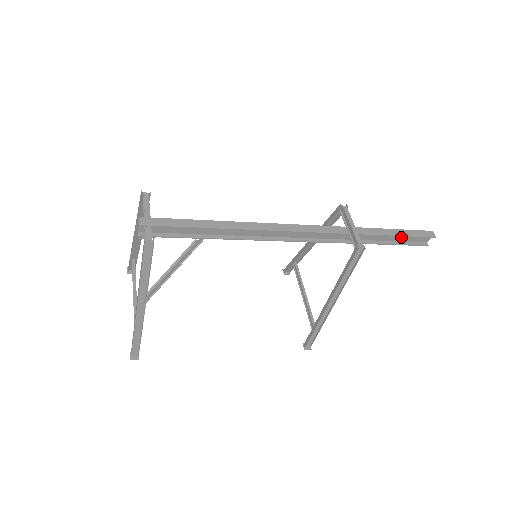
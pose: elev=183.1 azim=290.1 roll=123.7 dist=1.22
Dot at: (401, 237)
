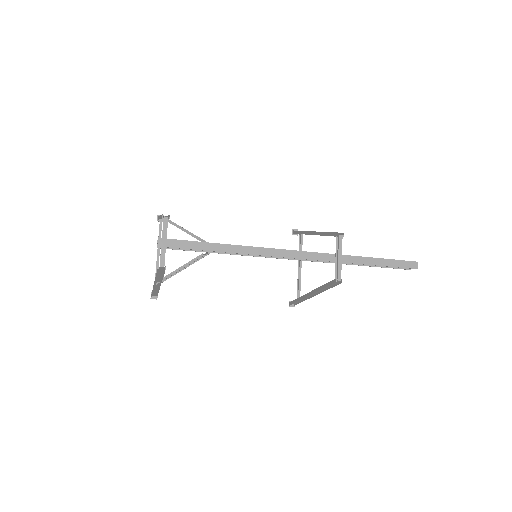
Dot at: occluded
